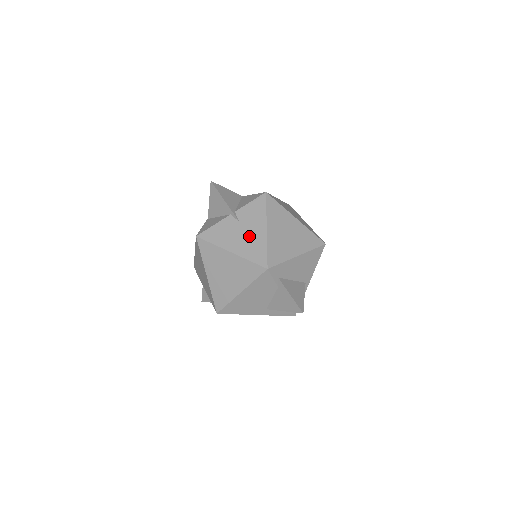
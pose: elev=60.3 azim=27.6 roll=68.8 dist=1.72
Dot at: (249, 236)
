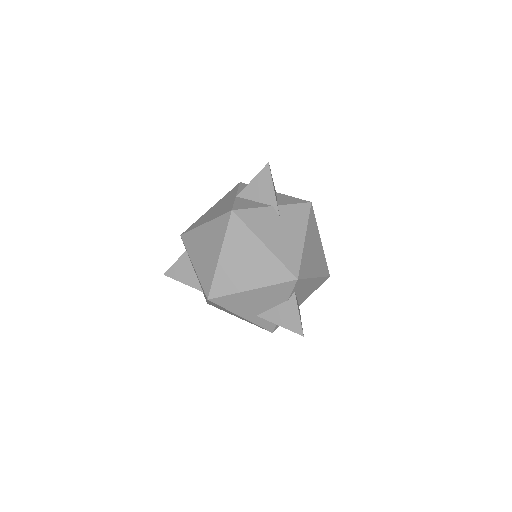
Dot at: (287, 237)
